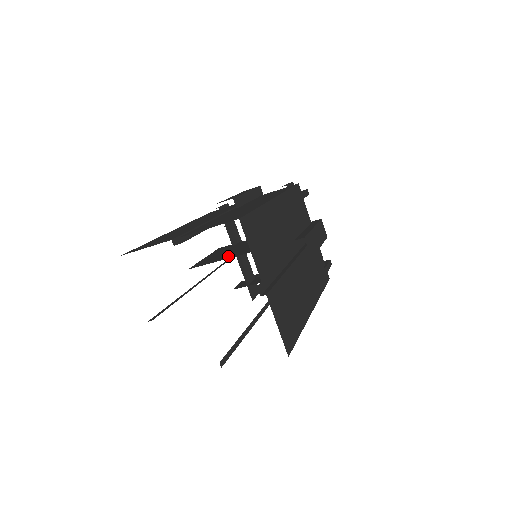
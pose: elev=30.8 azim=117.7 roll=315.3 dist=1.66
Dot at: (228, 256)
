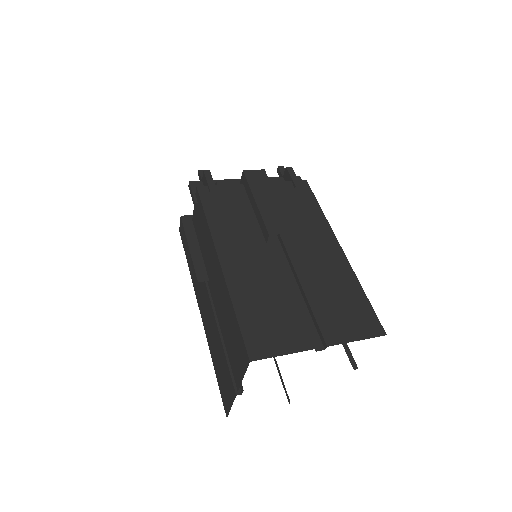
Dot at: occluded
